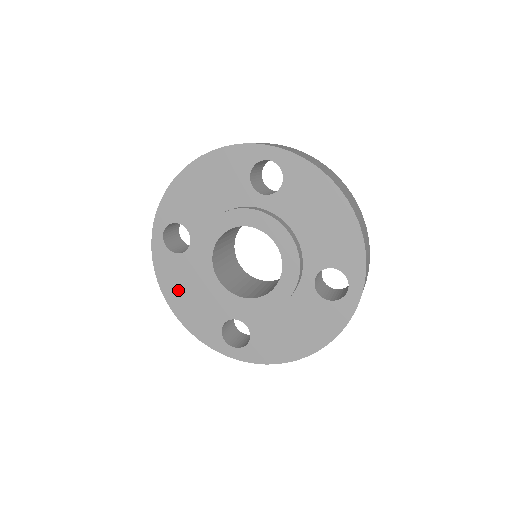
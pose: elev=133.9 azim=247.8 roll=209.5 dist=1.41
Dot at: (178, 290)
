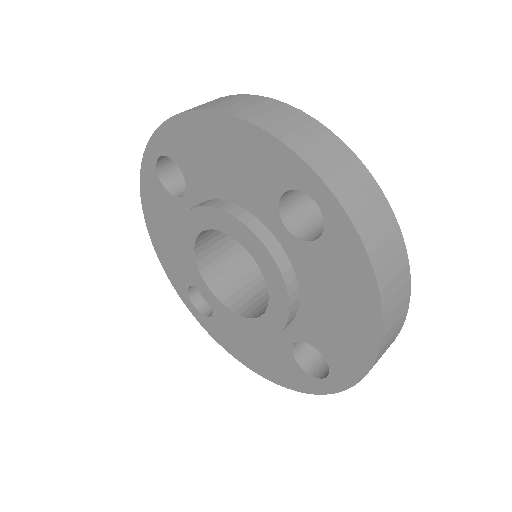
Dot at: (158, 222)
